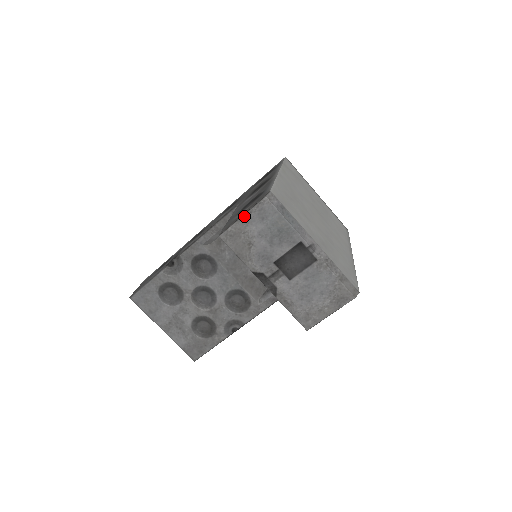
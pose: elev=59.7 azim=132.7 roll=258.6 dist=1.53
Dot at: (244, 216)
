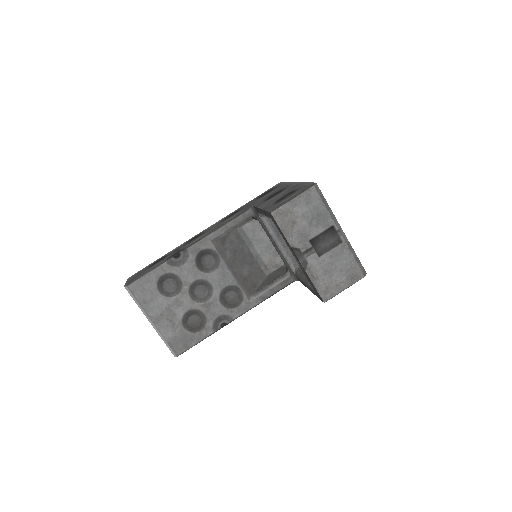
Dot at: (294, 199)
